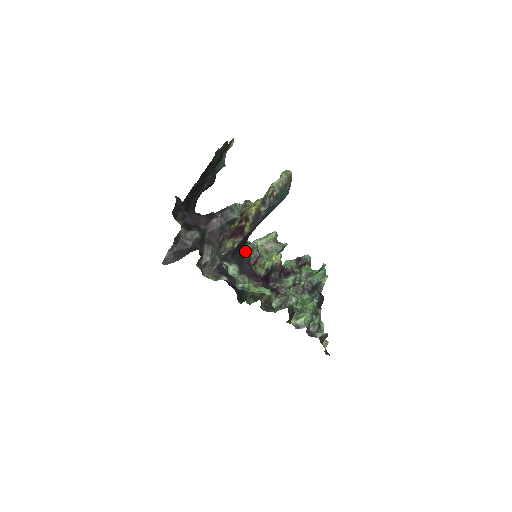
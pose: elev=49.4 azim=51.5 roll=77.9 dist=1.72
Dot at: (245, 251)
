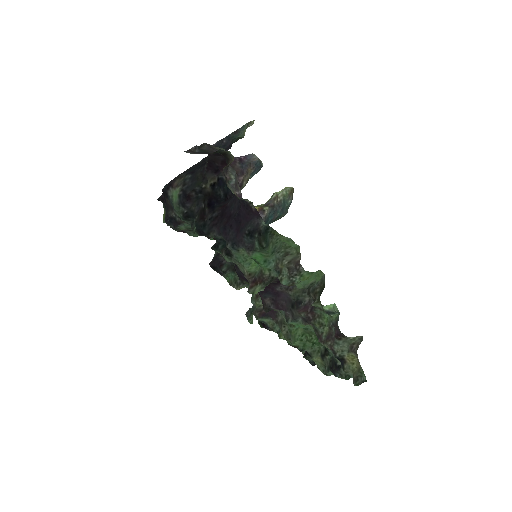
Dot at: (234, 266)
